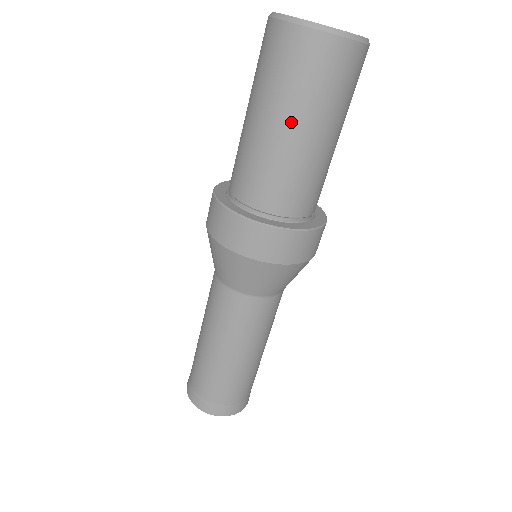
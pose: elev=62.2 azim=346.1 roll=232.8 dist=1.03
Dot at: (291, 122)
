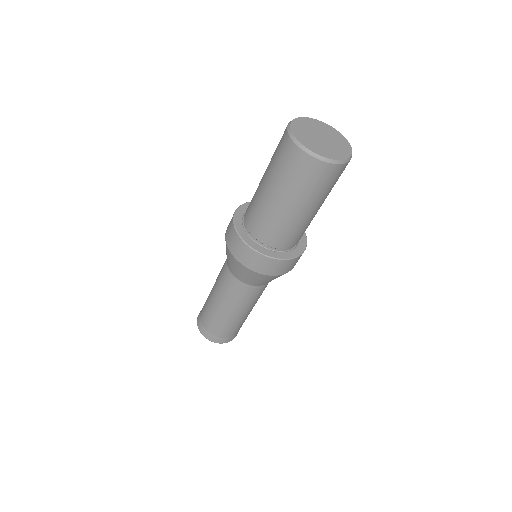
Dot at: (276, 193)
